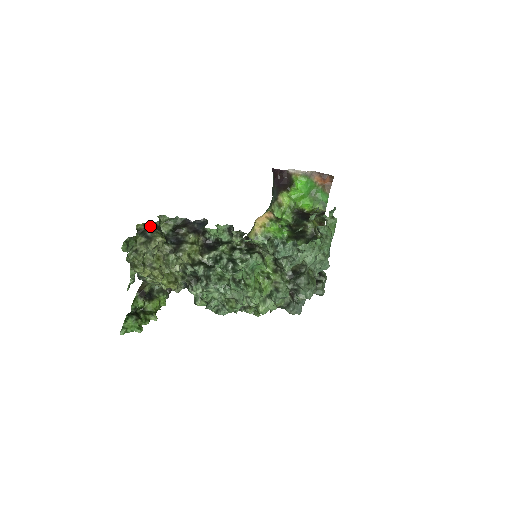
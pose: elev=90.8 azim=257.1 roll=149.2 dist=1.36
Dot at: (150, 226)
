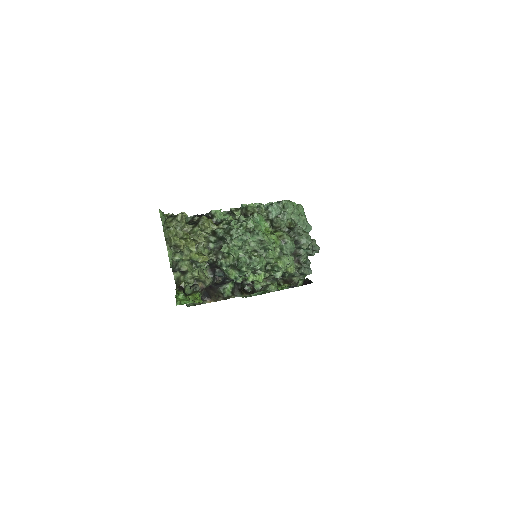
Dot at: (171, 215)
